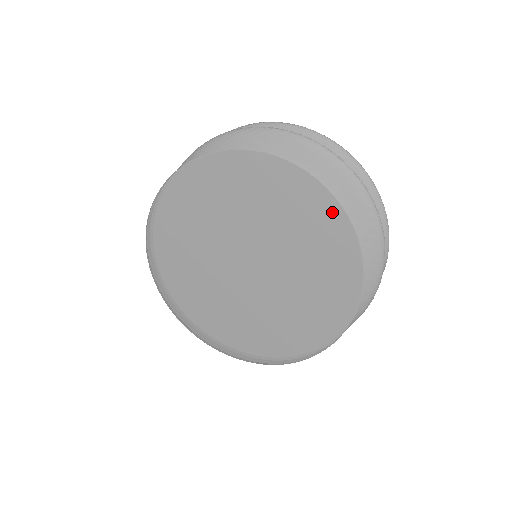
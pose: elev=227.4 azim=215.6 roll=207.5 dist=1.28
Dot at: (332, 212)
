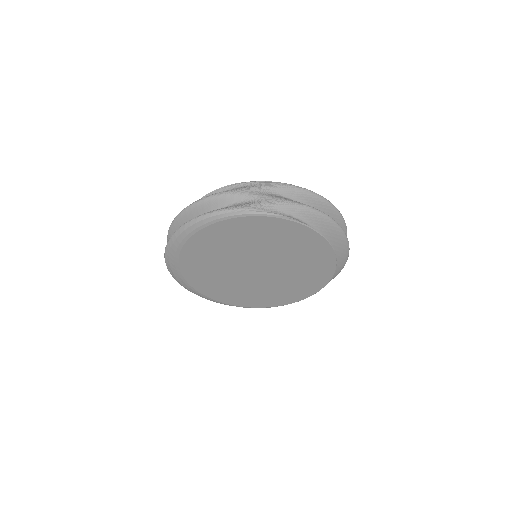
Dot at: (325, 278)
